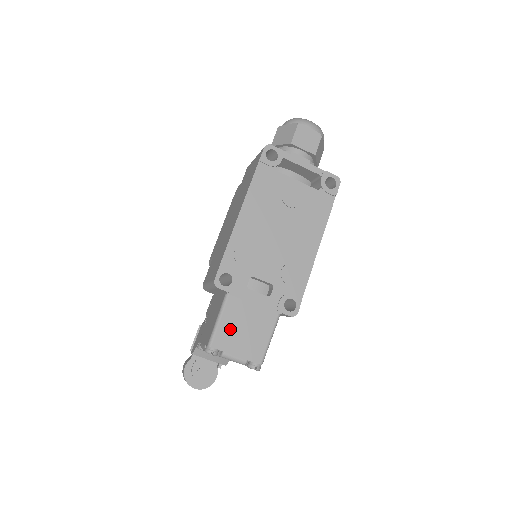
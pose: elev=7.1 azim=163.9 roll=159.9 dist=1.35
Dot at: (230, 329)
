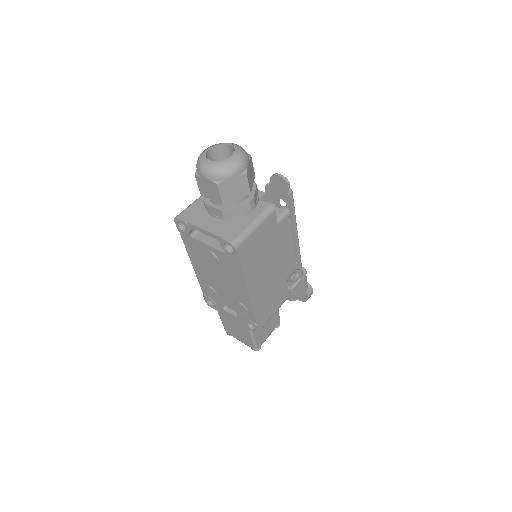
Dot at: (229, 327)
